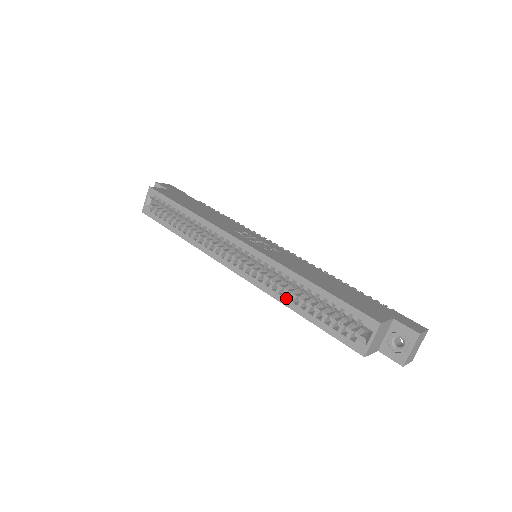
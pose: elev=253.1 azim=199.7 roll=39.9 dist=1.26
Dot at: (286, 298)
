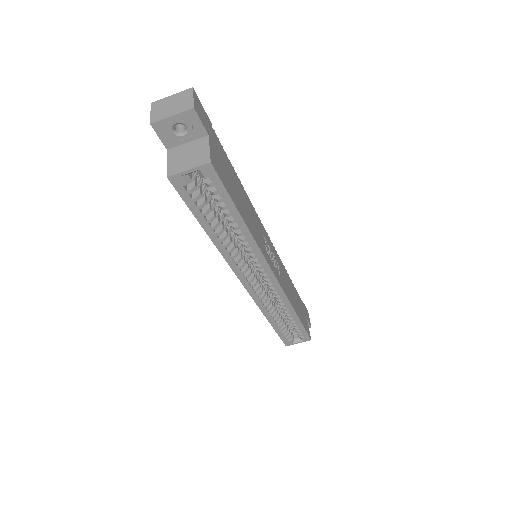
Dot at: (271, 314)
